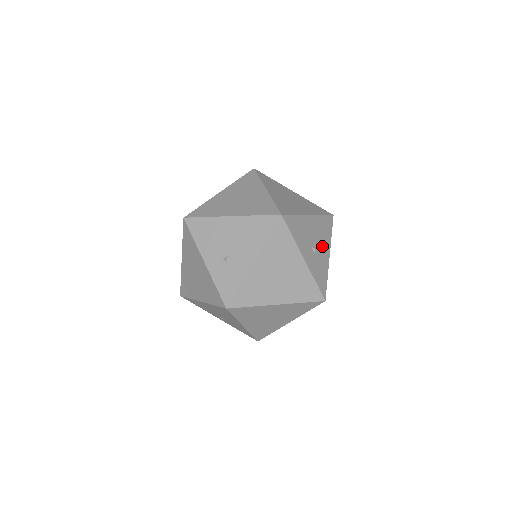
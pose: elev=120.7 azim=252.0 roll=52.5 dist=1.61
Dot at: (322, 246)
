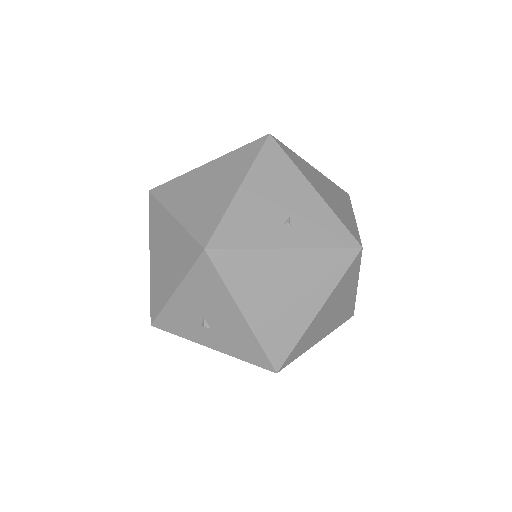
Dot at: occluded
